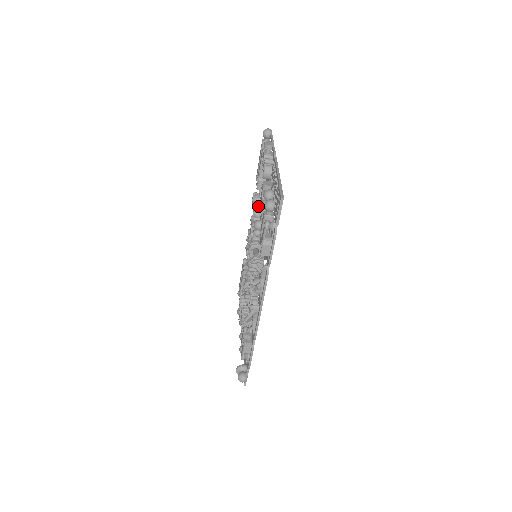
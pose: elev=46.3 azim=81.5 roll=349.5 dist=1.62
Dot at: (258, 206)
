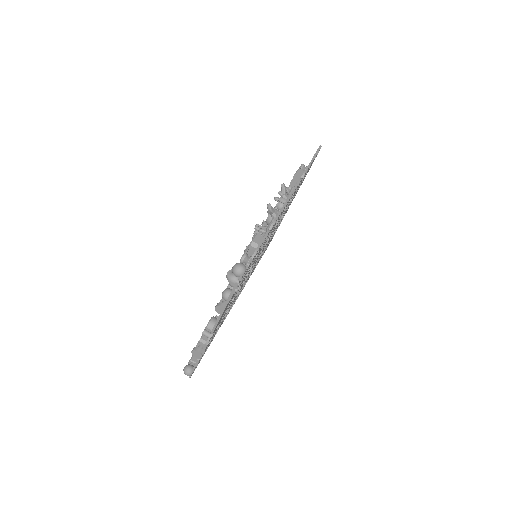
Dot at: occluded
